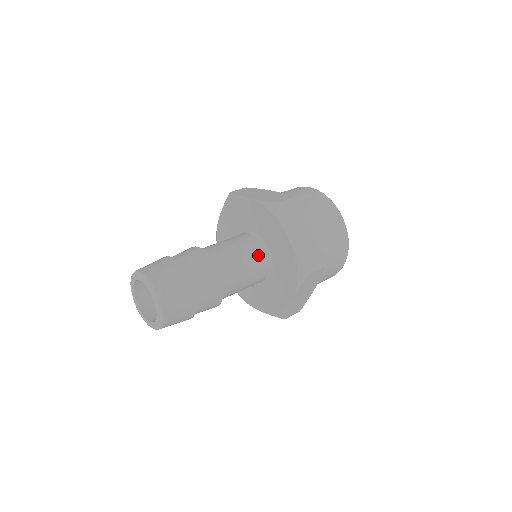
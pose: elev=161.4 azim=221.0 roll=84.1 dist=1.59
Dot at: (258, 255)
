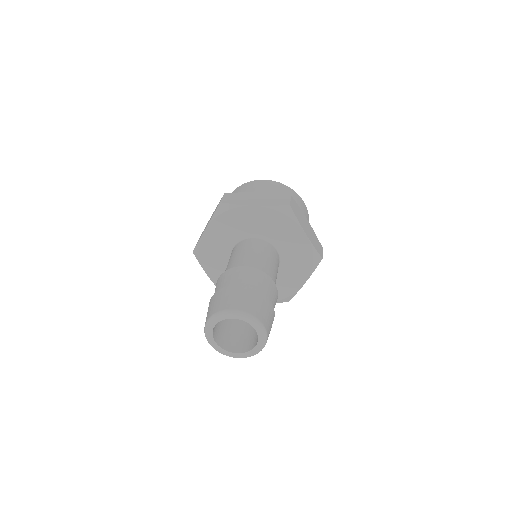
Dot at: (275, 255)
